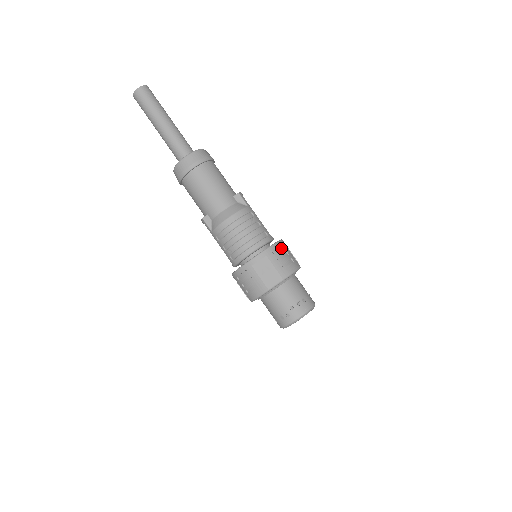
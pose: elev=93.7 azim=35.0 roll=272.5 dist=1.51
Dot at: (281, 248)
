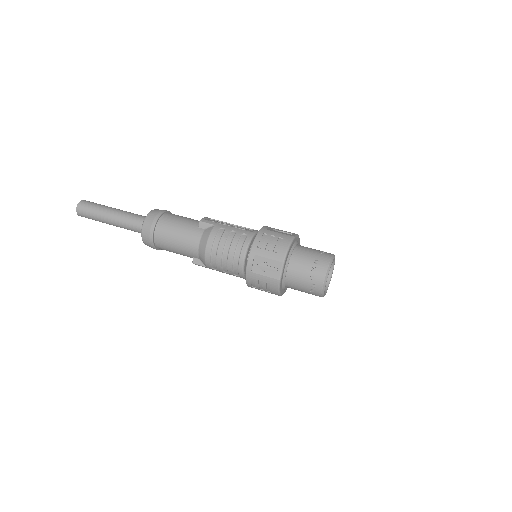
Dot at: (264, 237)
